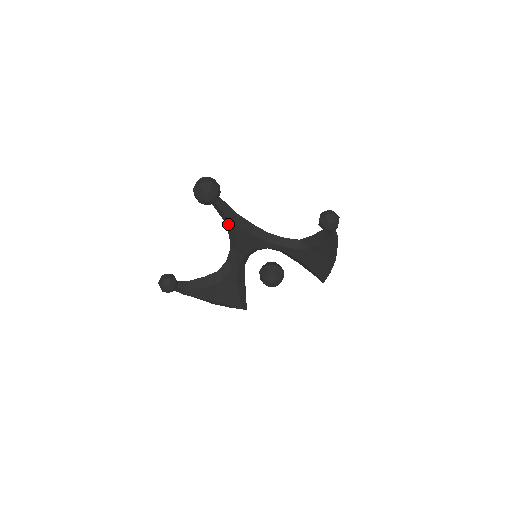
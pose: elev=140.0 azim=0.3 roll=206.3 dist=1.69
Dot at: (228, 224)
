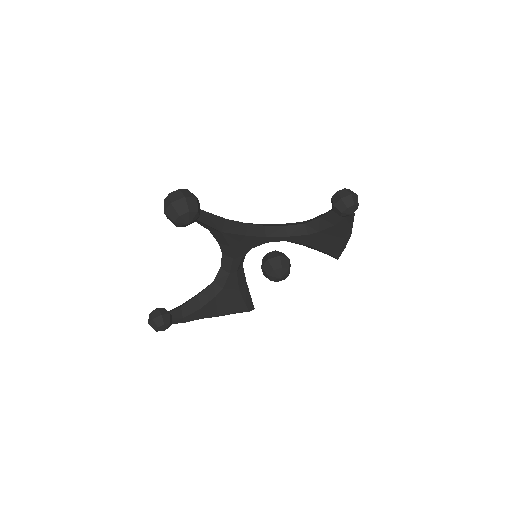
Dot at: (215, 233)
